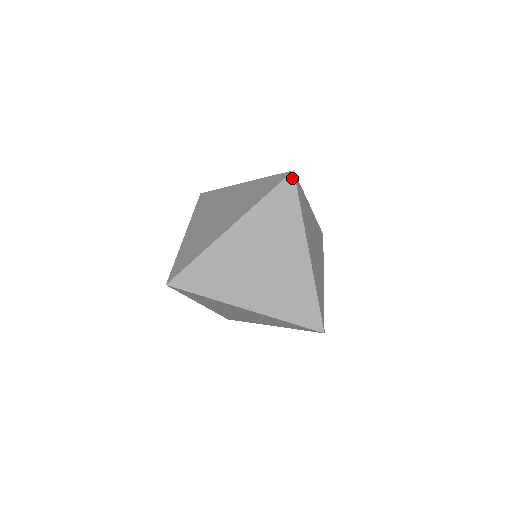
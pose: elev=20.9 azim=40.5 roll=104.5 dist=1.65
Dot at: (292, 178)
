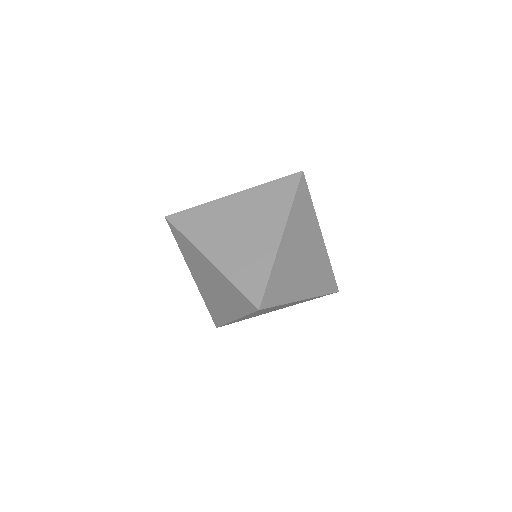
Dot at: (299, 175)
